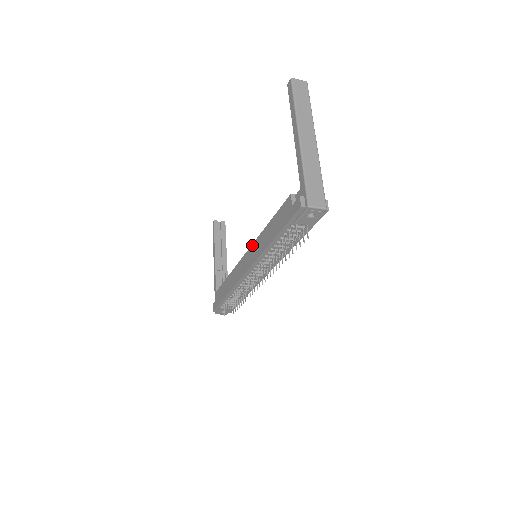
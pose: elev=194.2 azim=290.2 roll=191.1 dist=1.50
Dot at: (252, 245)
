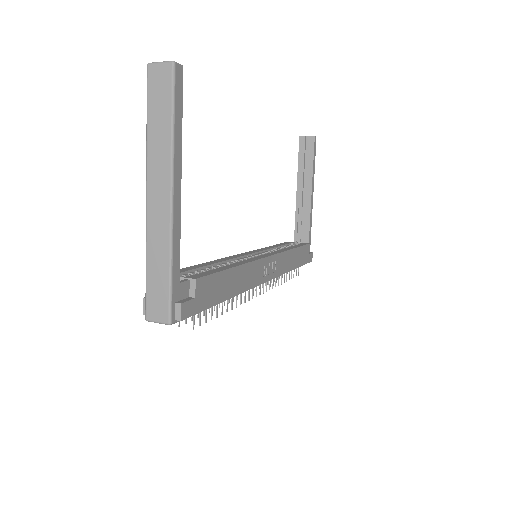
Dot at: occluded
